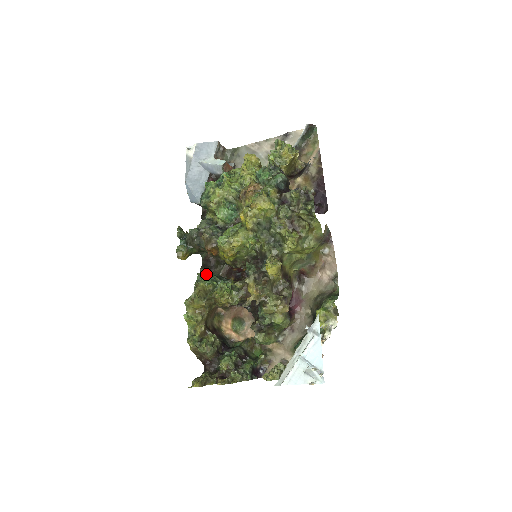
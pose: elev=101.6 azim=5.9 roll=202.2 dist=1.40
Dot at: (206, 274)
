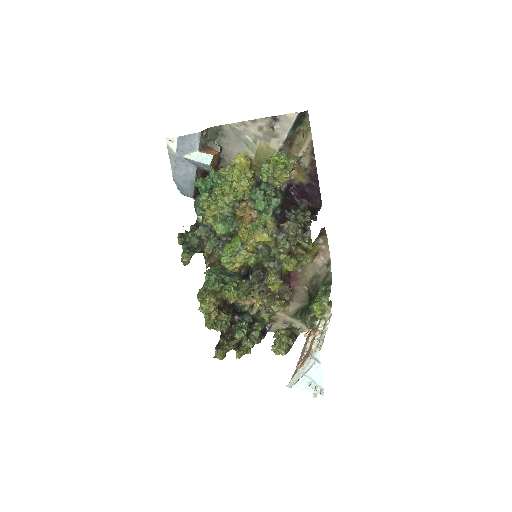
Dot at: (213, 277)
